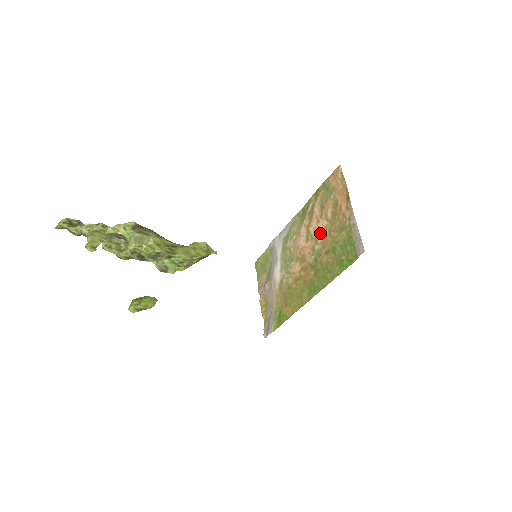
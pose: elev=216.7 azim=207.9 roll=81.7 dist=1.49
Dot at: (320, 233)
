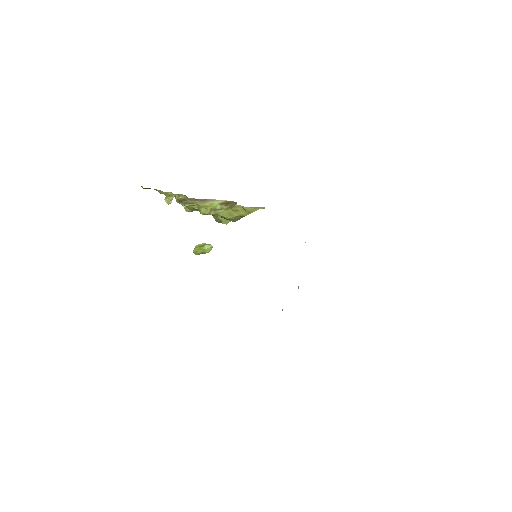
Dot at: occluded
